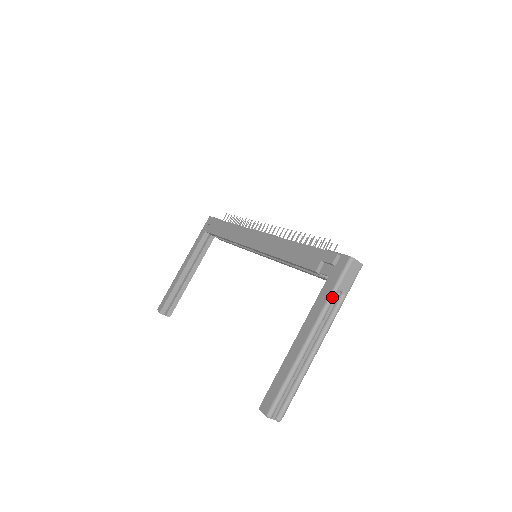
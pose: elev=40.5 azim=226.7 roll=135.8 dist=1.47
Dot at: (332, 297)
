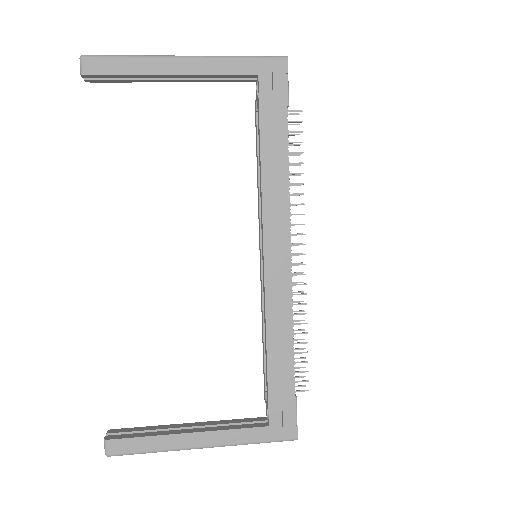
Dot at: occluded
